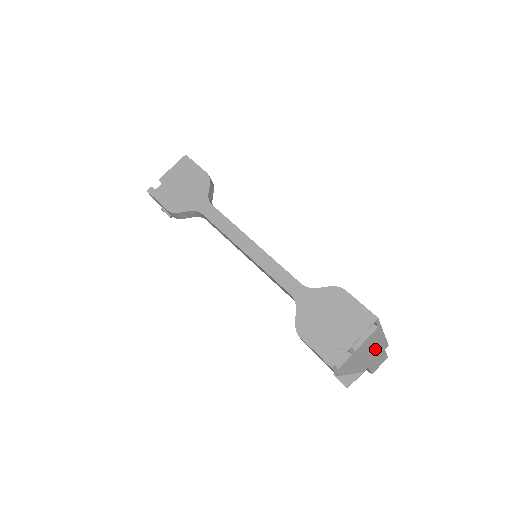
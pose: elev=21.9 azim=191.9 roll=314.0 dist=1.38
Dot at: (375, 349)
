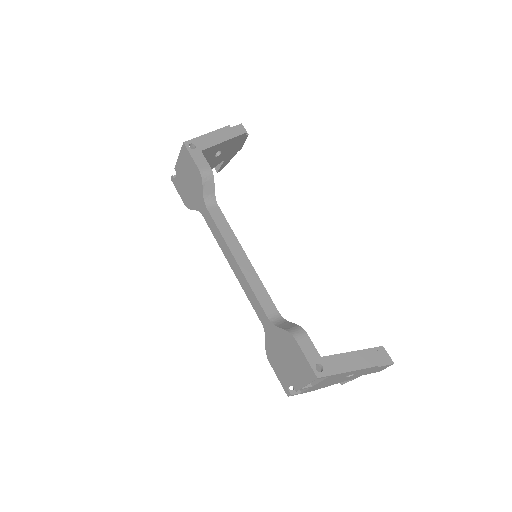
Dot at: (354, 373)
